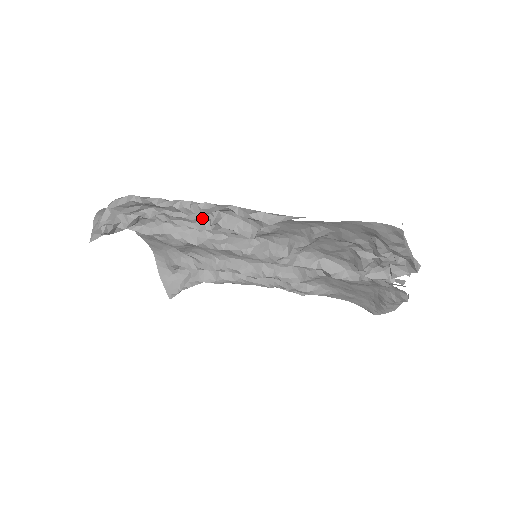
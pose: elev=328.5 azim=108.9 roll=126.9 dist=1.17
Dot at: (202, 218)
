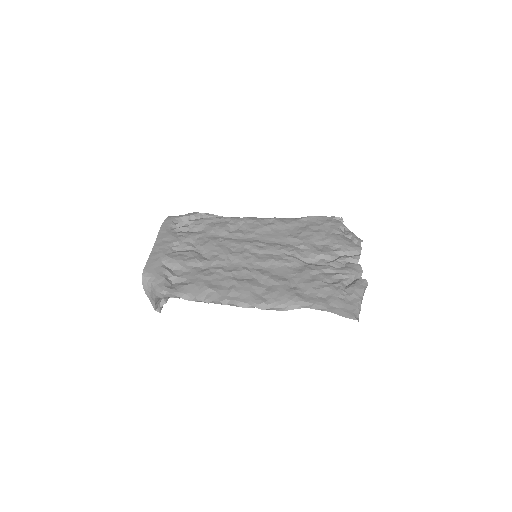
Dot at: occluded
